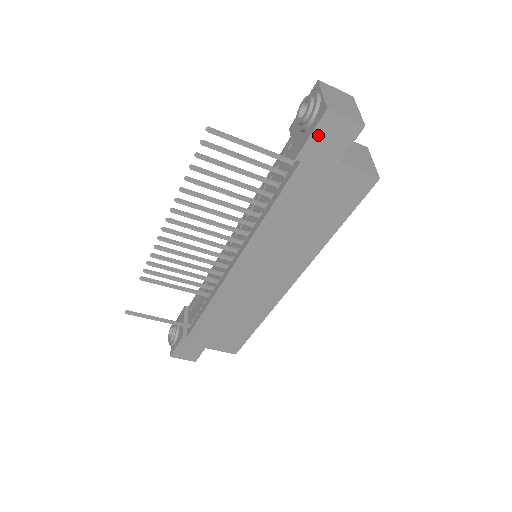
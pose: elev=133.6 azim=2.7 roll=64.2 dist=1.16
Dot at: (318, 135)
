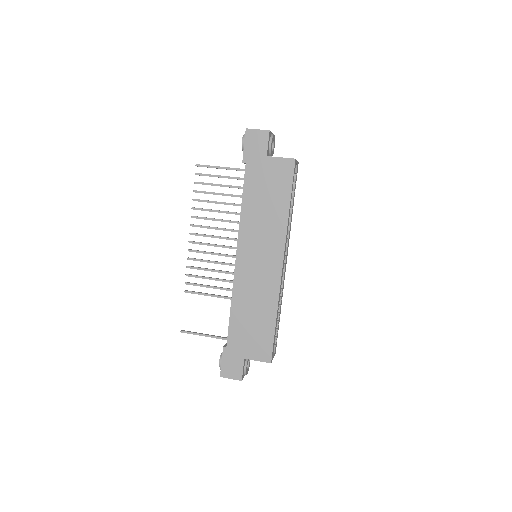
Dot at: (248, 144)
